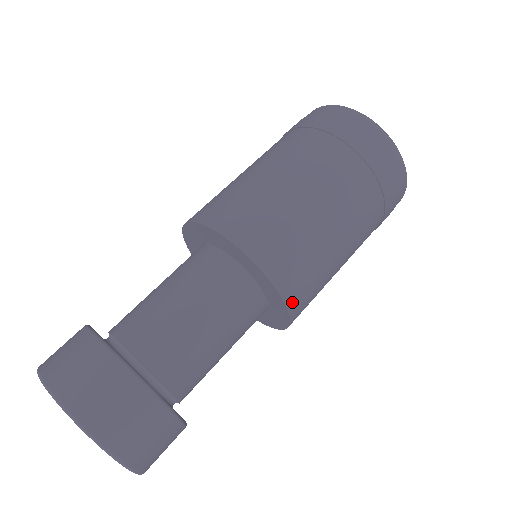
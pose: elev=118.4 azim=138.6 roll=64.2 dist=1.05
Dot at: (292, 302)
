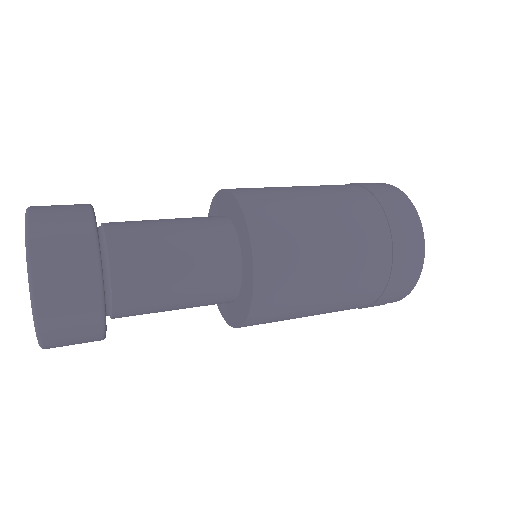
Dot at: (250, 210)
